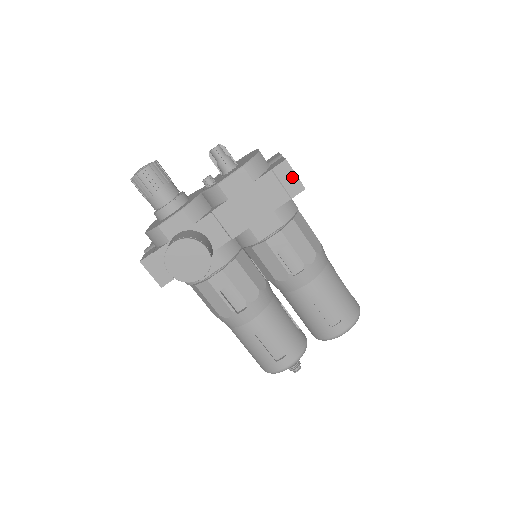
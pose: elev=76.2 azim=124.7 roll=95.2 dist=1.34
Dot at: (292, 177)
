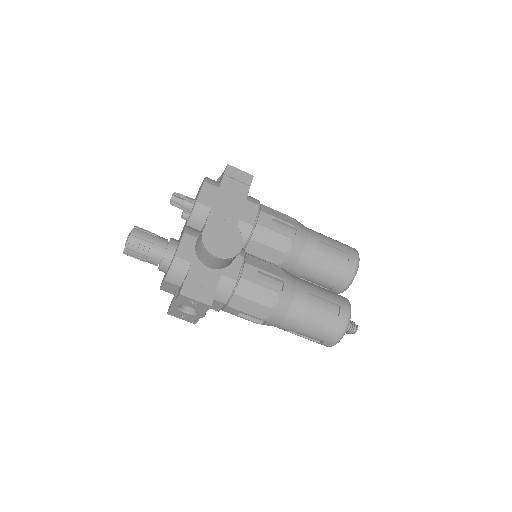
Dot at: (240, 173)
